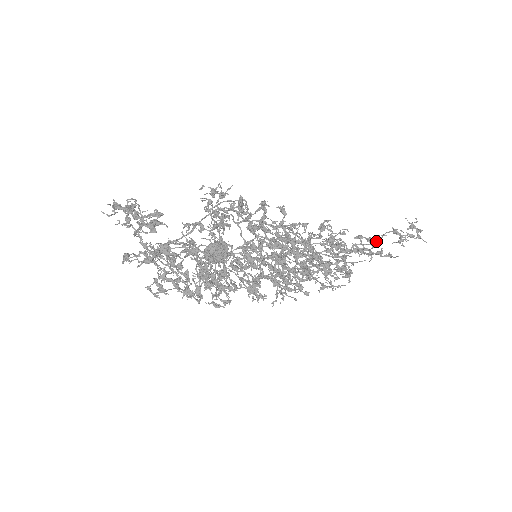
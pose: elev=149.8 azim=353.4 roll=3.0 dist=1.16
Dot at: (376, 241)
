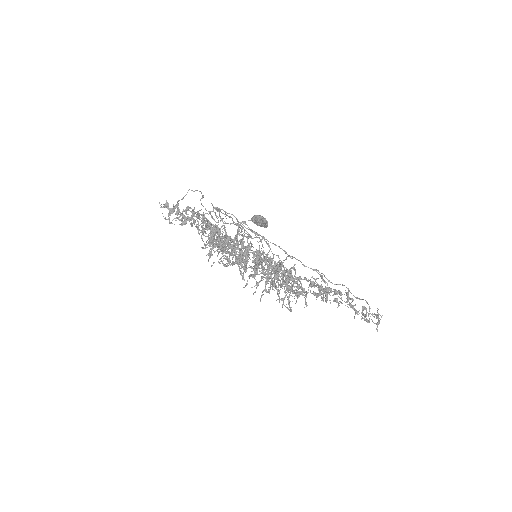
Dot at: (338, 304)
